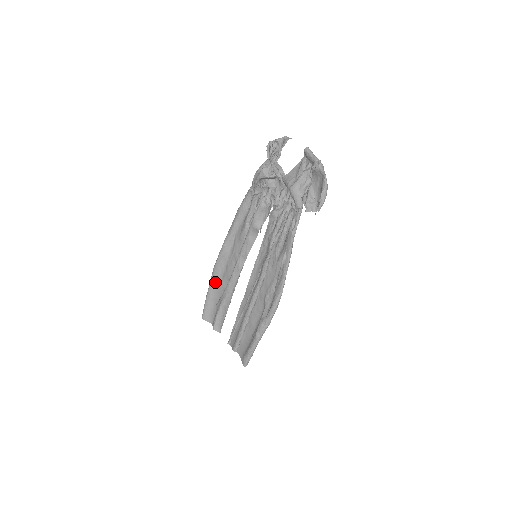
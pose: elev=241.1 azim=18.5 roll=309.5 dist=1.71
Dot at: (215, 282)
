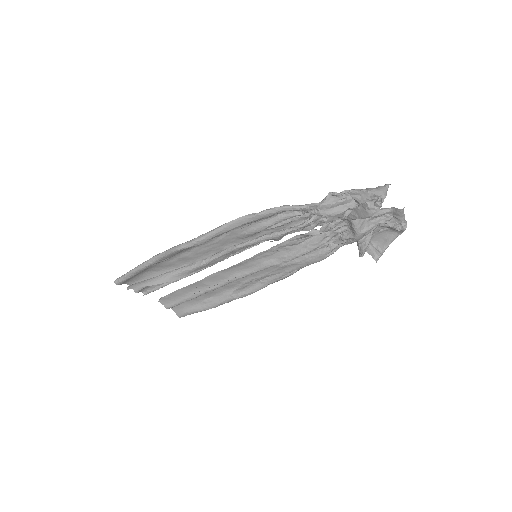
Dot at: (163, 261)
